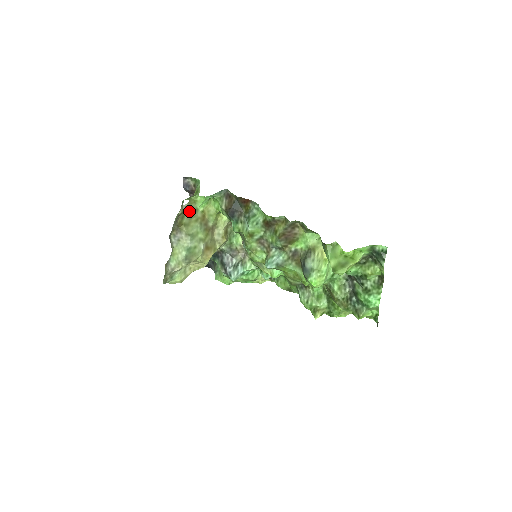
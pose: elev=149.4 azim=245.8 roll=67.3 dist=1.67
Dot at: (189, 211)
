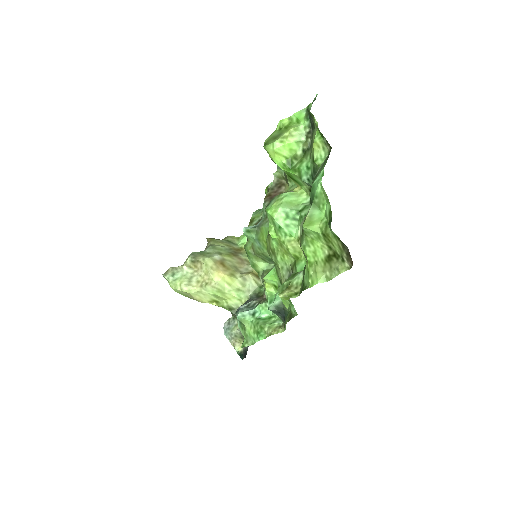
Dot at: (227, 240)
